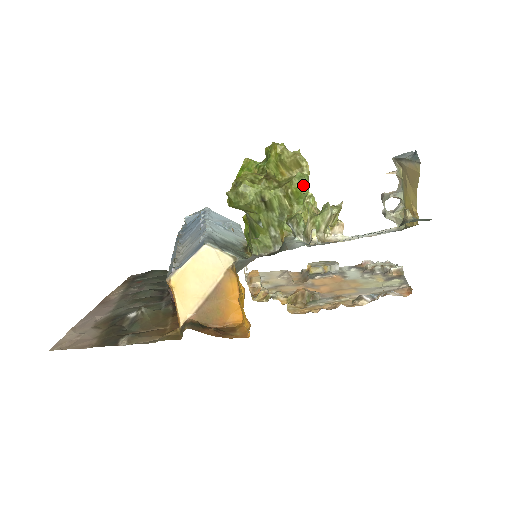
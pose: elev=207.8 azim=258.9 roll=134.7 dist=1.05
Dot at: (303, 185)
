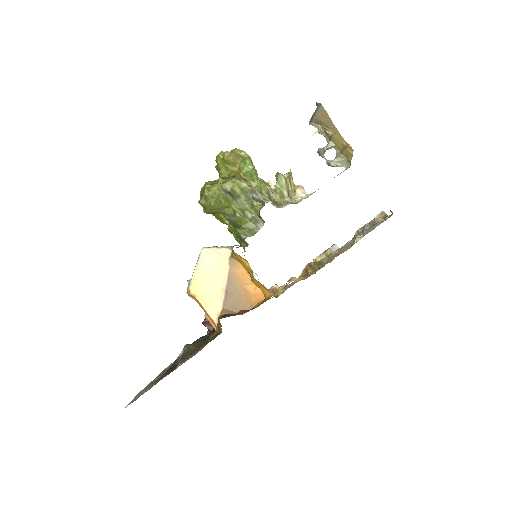
Dot at: (248, 164)
